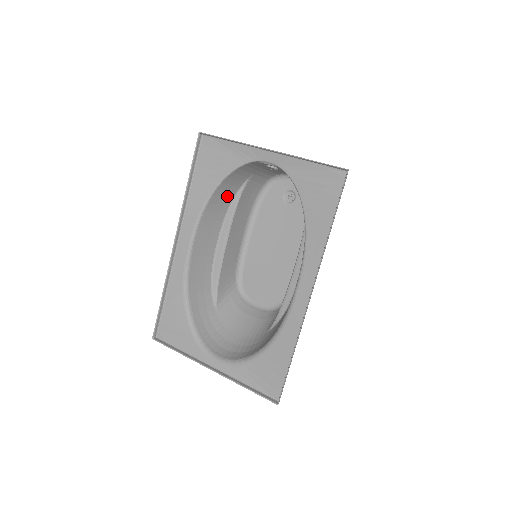
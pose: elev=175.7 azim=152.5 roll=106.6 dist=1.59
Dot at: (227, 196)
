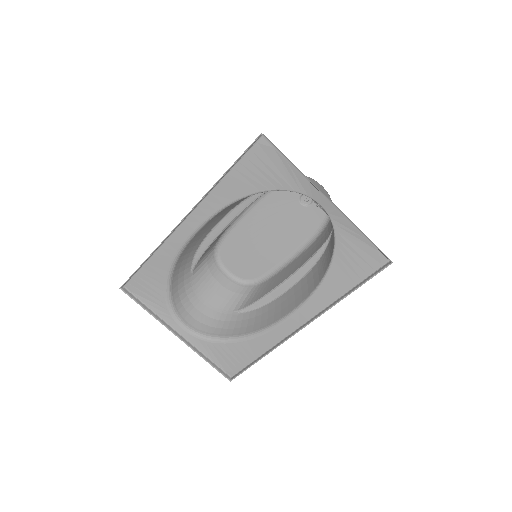
Dot at: occluded
